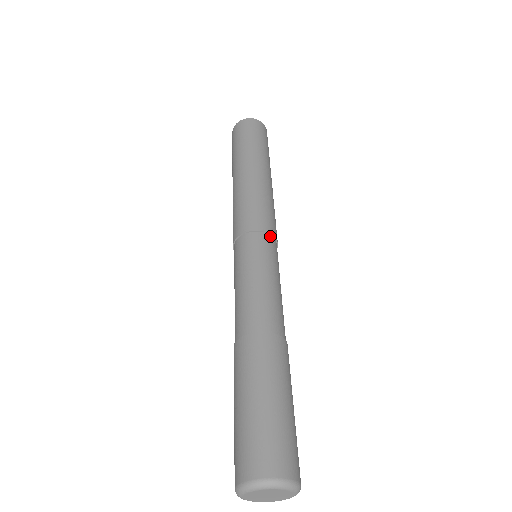
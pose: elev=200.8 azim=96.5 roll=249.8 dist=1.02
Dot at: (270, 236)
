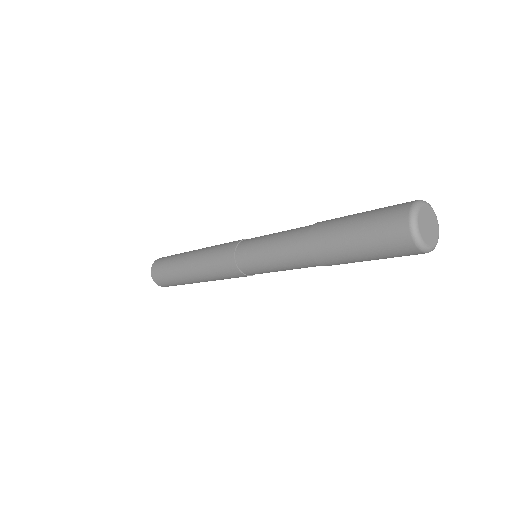
Dot at: occluded
